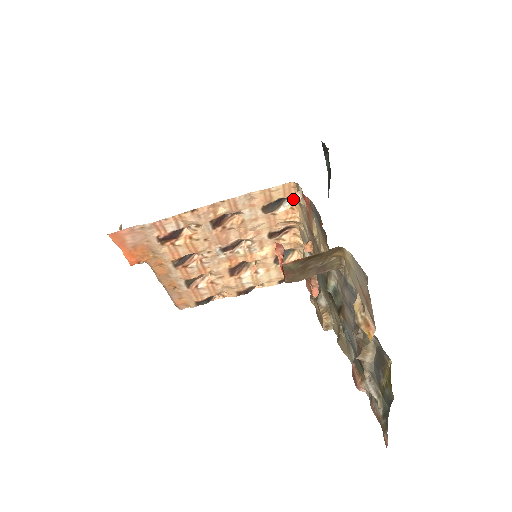
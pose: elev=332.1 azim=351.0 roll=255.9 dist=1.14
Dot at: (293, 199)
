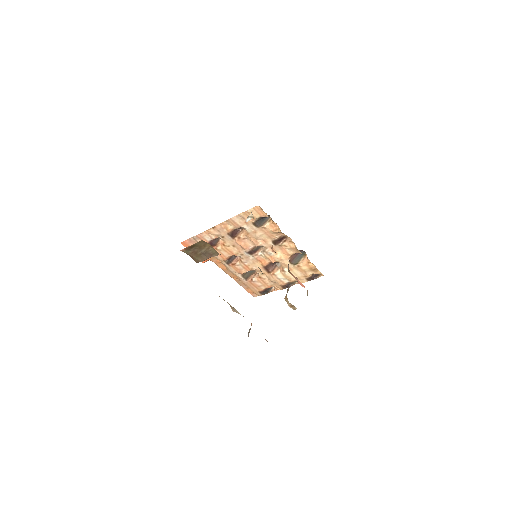
Dot at: (249, 217)
